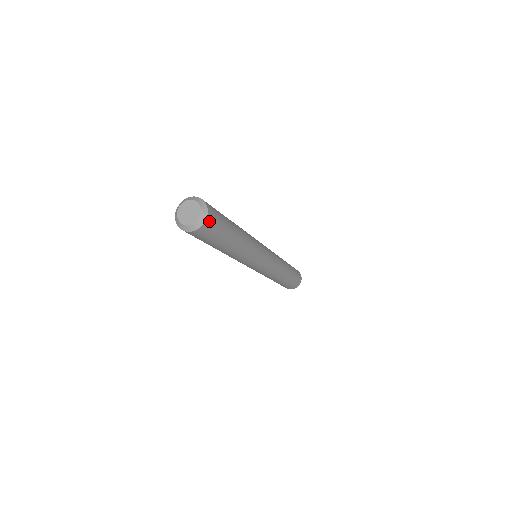
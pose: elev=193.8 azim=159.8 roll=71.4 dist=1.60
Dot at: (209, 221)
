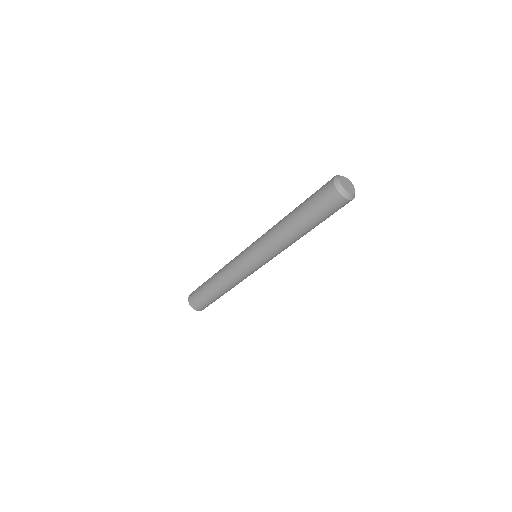
Dot at: occluded
